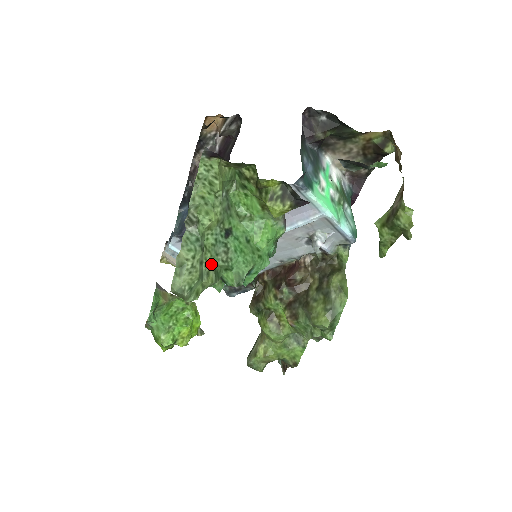
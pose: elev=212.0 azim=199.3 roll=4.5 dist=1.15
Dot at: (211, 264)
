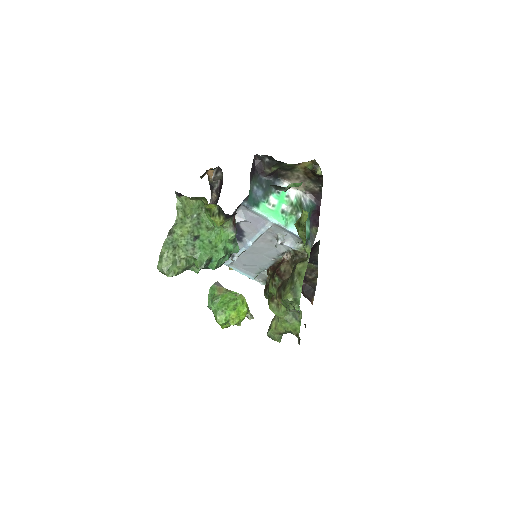
Dot at: (183, 256)
